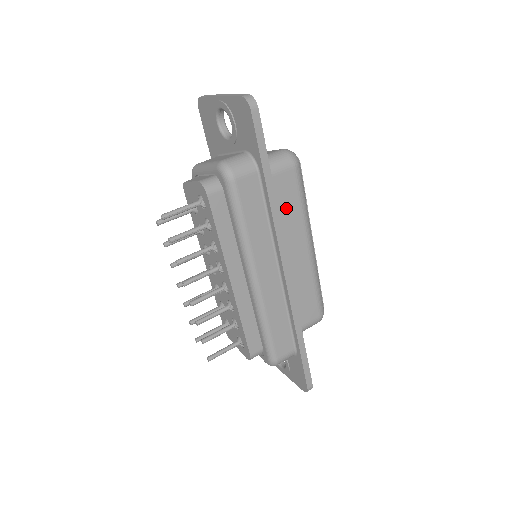
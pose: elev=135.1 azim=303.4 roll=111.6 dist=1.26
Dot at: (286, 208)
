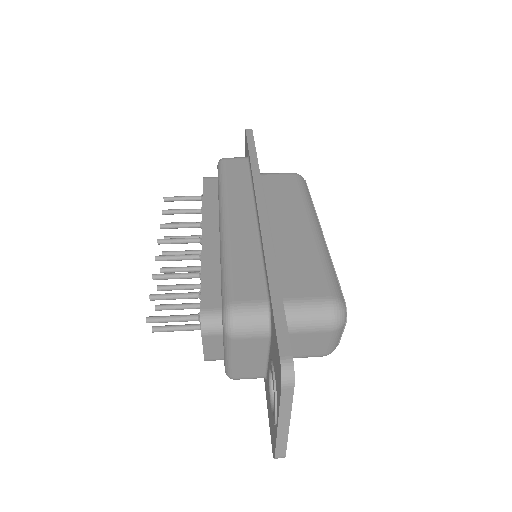
Dot at: (282, 194)
